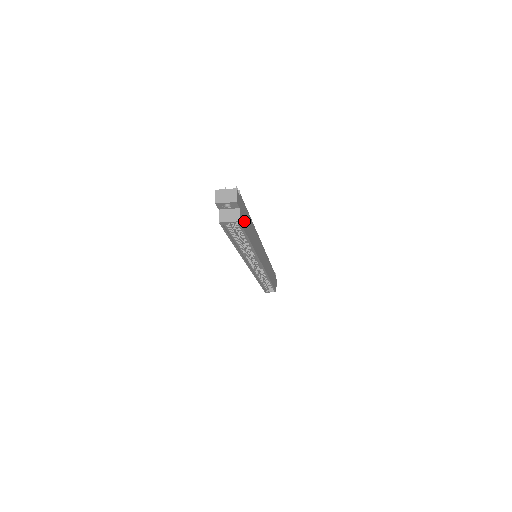
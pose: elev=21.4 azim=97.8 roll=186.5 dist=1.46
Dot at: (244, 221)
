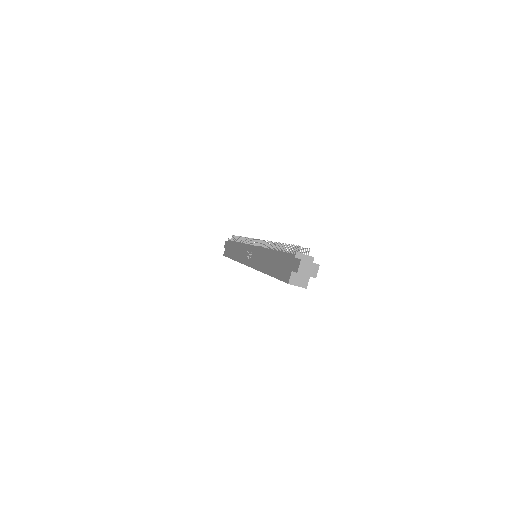
Dot at: occluded
